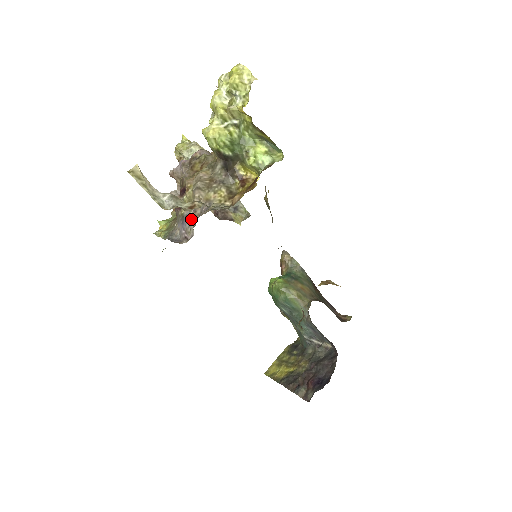
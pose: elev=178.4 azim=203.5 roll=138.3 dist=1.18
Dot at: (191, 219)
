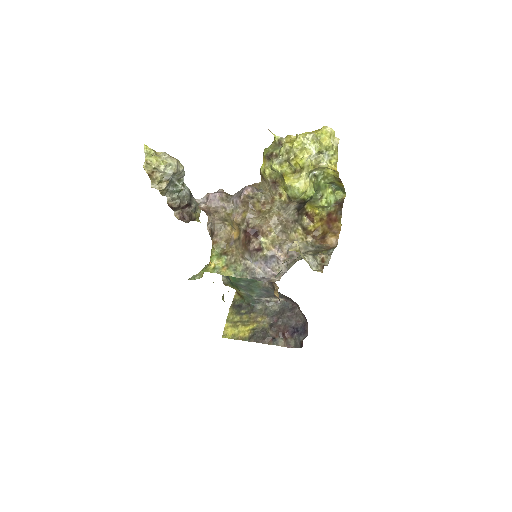
Dot at: (280, 259)
